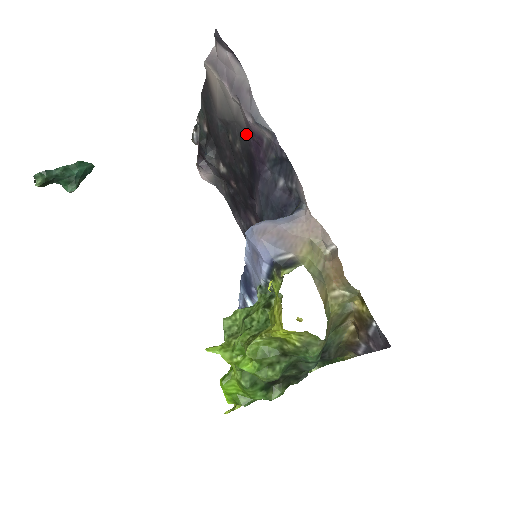
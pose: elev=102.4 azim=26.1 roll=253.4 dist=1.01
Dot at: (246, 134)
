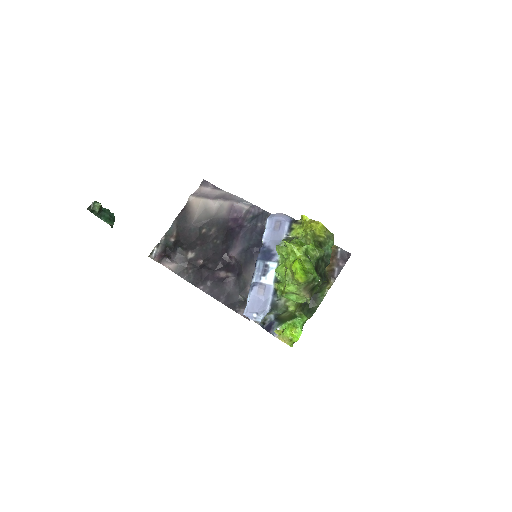
Dot at: (224, 218)
